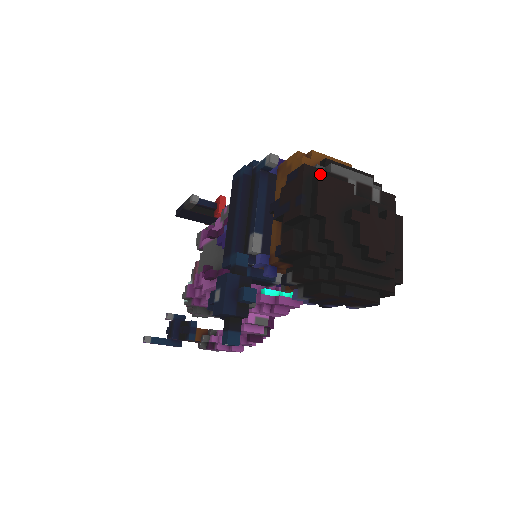
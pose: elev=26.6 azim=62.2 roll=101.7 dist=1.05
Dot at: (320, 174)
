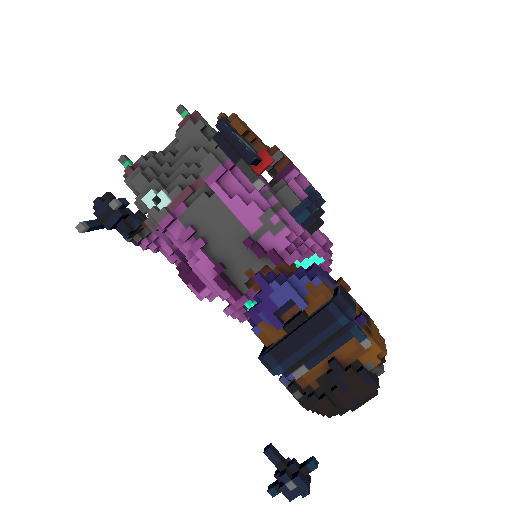
Dot at: (377, 394)
